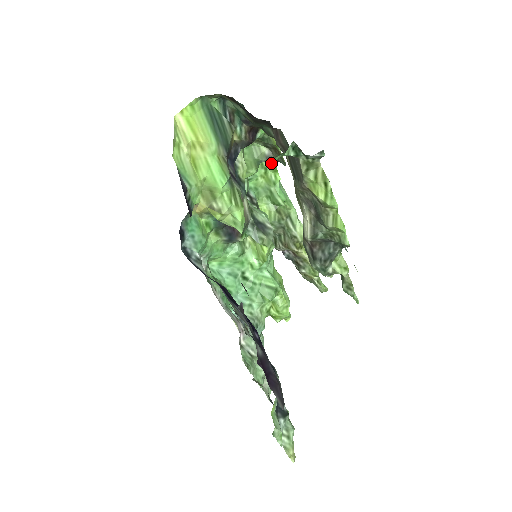
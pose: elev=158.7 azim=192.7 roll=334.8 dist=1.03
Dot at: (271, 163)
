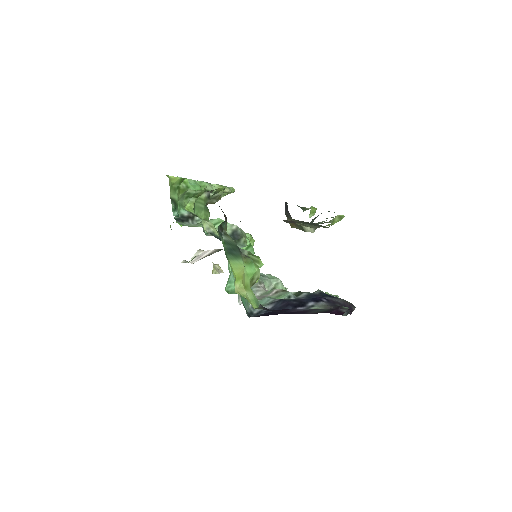
Dot at: (180, 181)
